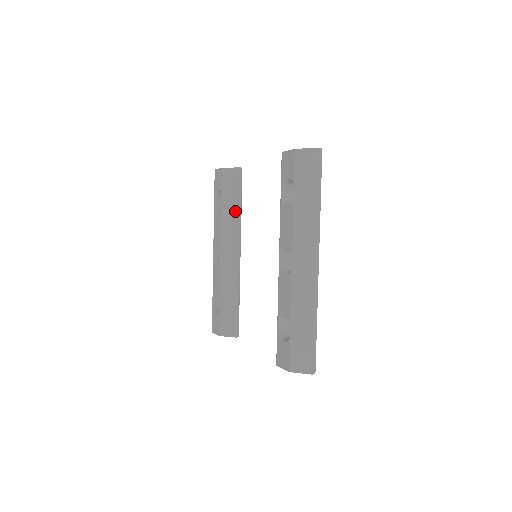
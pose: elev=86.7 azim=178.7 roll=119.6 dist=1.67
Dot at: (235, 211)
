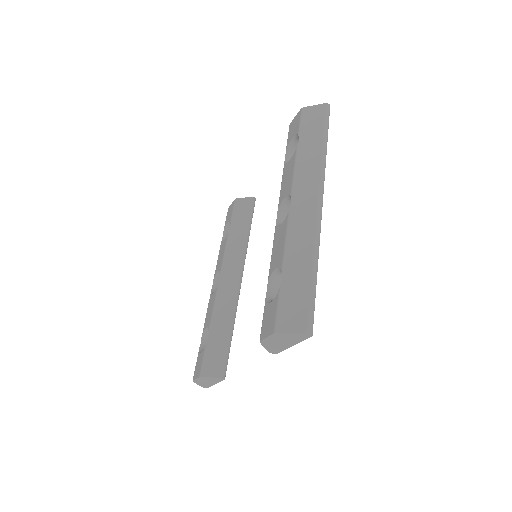
Dot at: (242, 235)
